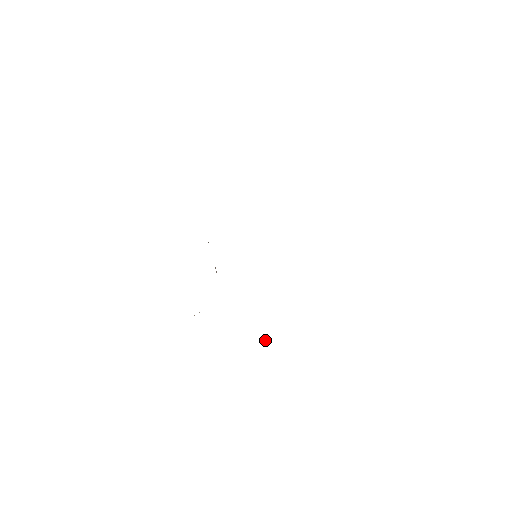
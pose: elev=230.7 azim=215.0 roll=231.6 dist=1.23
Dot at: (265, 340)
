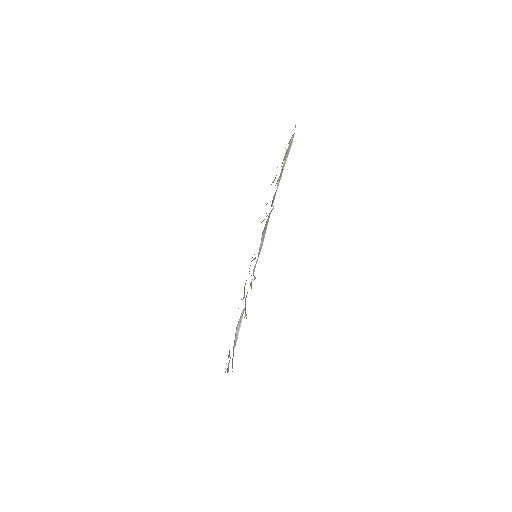
Dot at: (255, 278)
